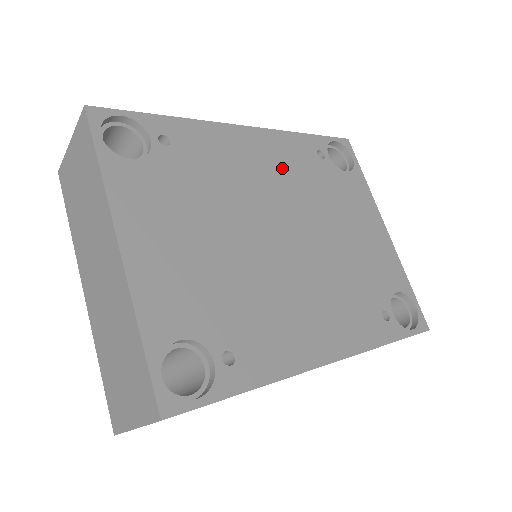
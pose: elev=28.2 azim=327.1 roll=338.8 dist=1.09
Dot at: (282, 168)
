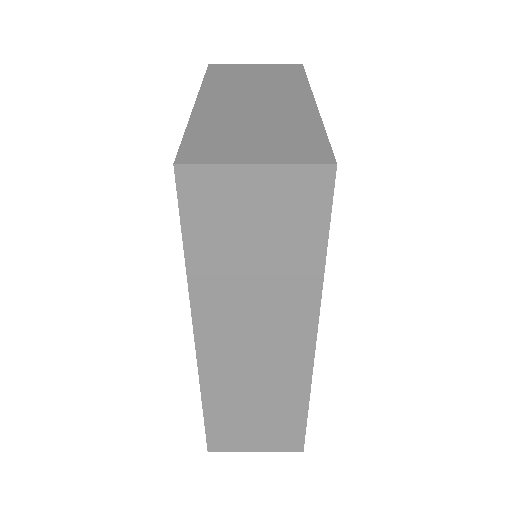
Dot at: occluded
